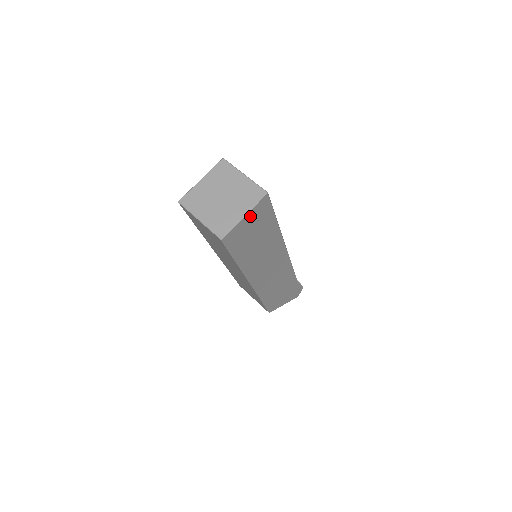
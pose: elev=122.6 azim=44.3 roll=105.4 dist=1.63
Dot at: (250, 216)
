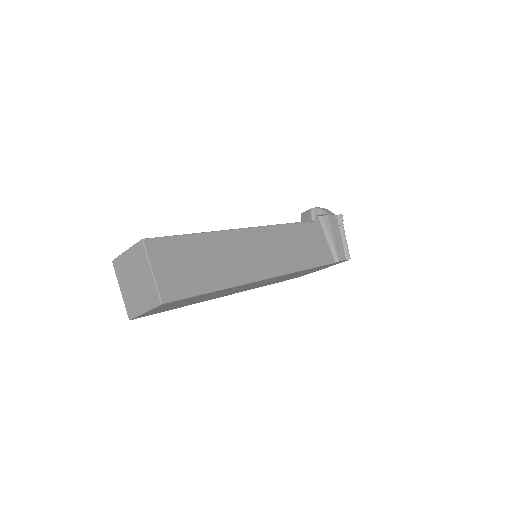
Dot at: (155, 309)
